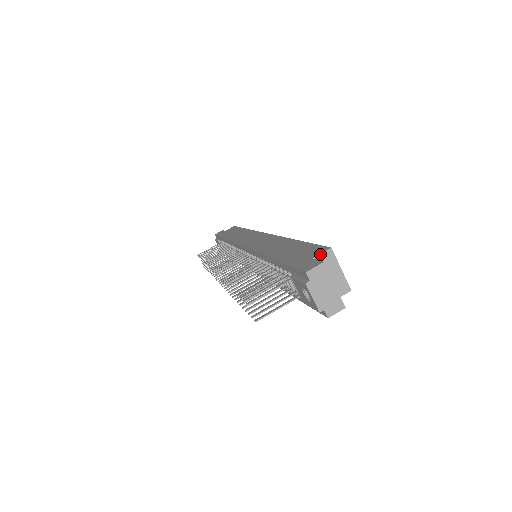
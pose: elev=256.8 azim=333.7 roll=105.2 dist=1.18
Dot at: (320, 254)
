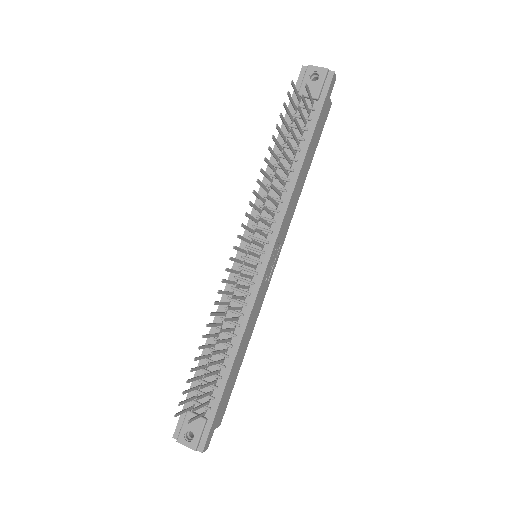
Dot at: occluded
